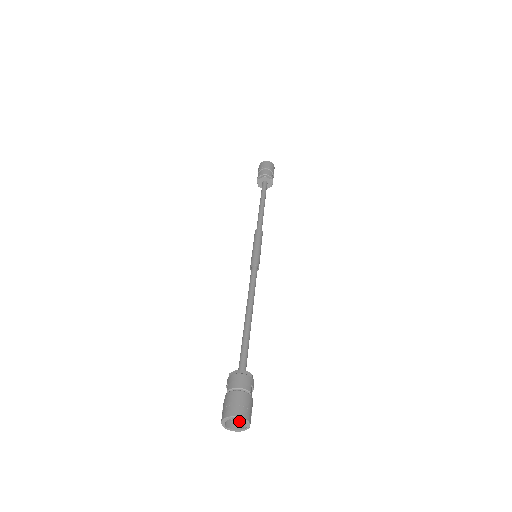
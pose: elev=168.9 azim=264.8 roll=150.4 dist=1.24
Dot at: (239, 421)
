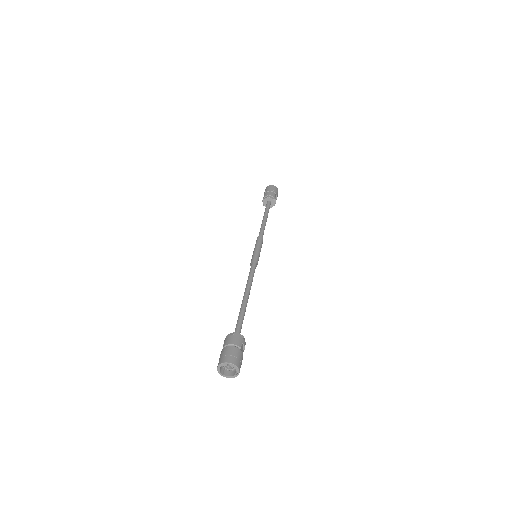
Dot at: (232, 370)
